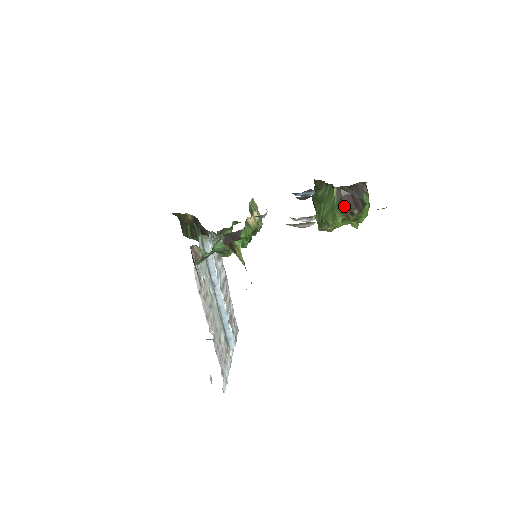
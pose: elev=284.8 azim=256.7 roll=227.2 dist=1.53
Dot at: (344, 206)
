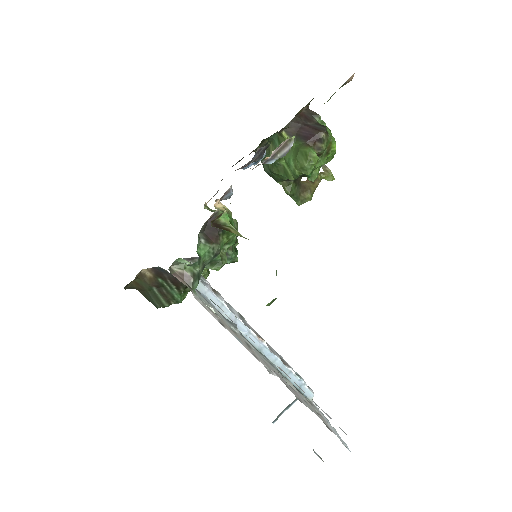
Dot at: (306, 139)
